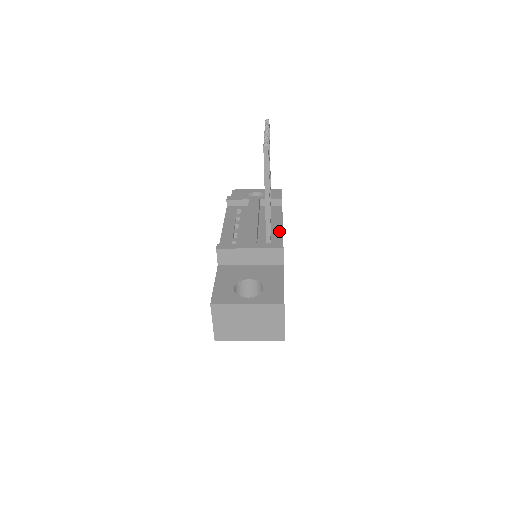
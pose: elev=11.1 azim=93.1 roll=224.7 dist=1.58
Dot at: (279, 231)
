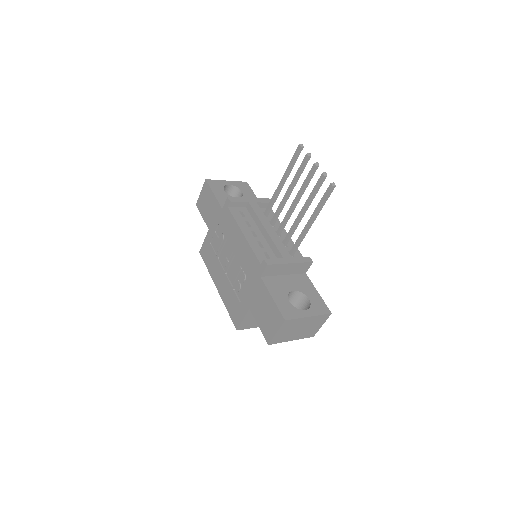
Dot at: occluded
